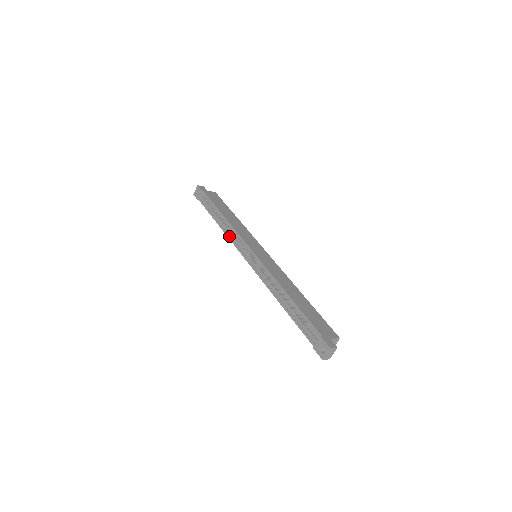
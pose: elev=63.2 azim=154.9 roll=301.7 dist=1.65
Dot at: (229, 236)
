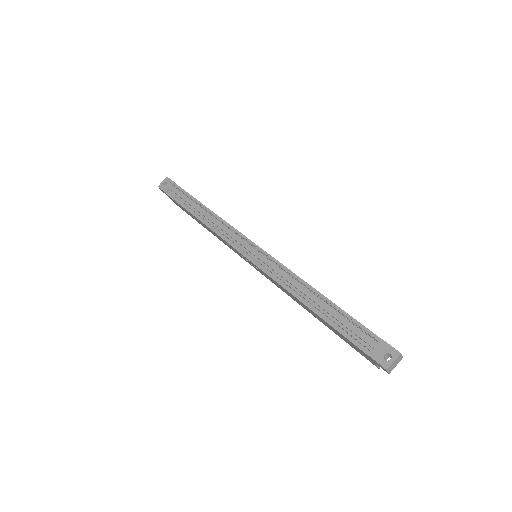
Dot at: (216, 230)
